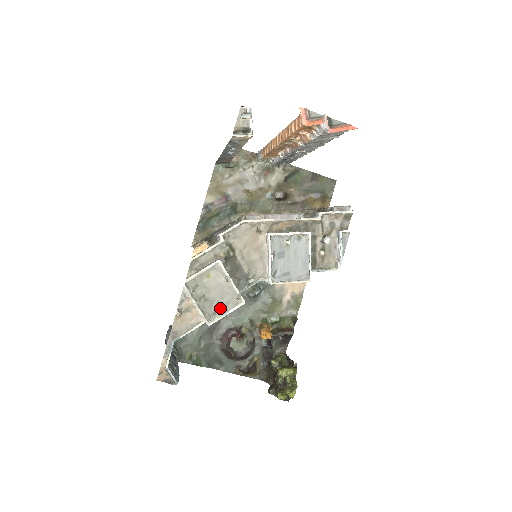
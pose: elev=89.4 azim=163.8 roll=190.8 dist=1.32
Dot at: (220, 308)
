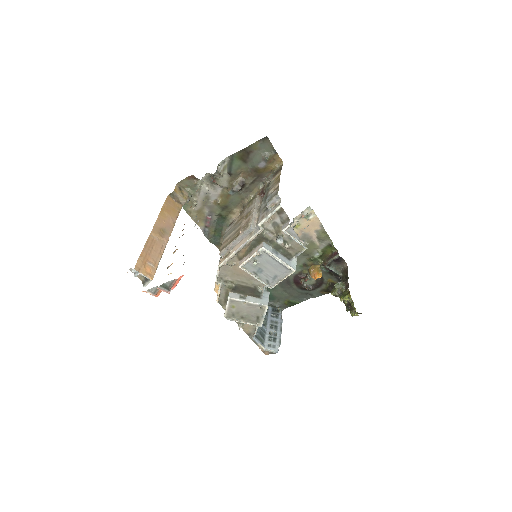
Dot at: (257, 316)
